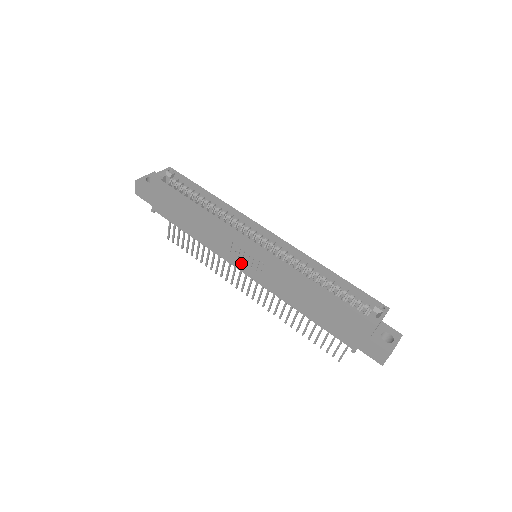
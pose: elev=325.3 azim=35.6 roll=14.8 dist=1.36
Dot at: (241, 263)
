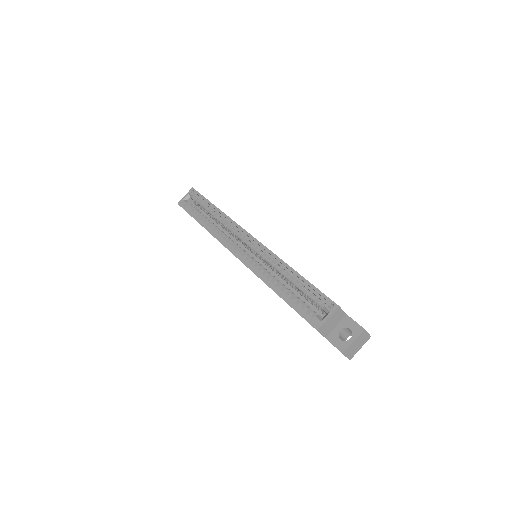
Dot at: occluded
